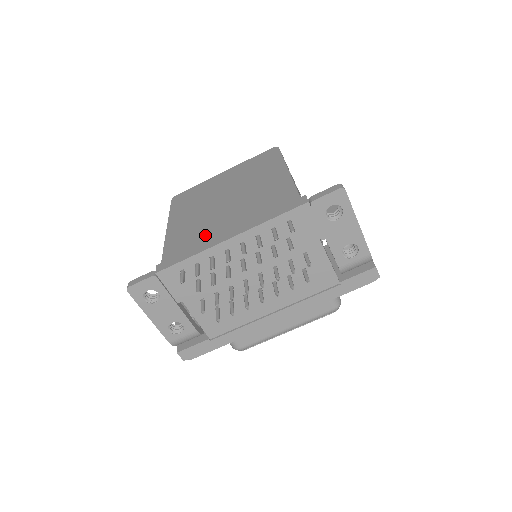
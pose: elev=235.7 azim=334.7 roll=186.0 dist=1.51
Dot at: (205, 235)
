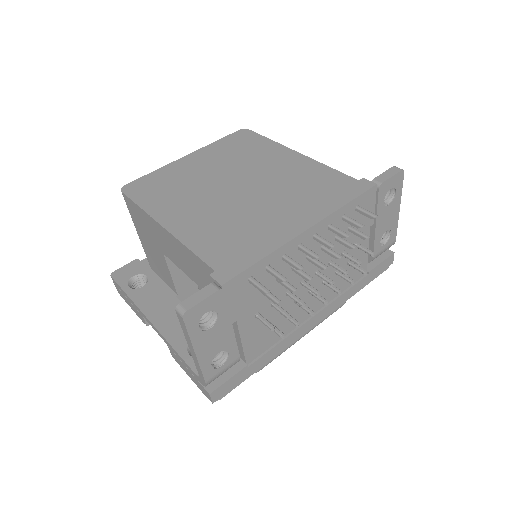
Dot at: (257, 229)
